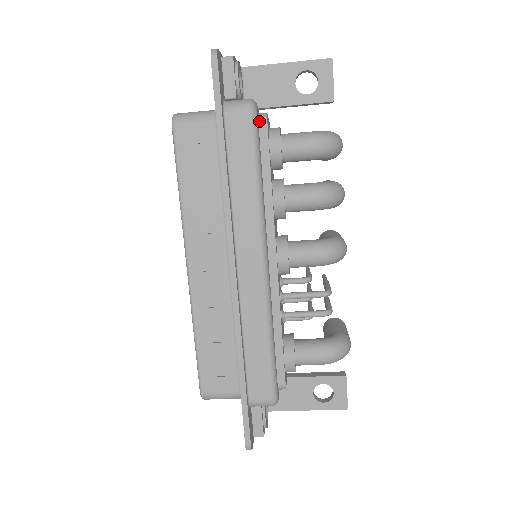
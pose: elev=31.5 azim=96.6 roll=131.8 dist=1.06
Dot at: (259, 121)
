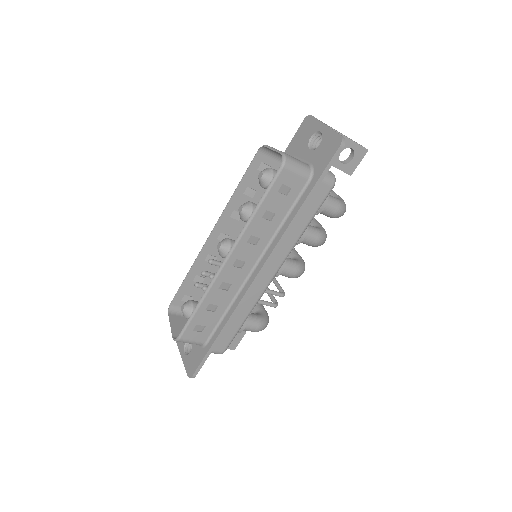
Dot at: occluded
